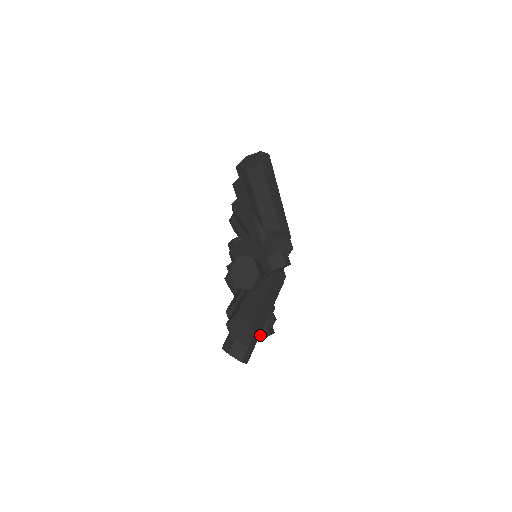
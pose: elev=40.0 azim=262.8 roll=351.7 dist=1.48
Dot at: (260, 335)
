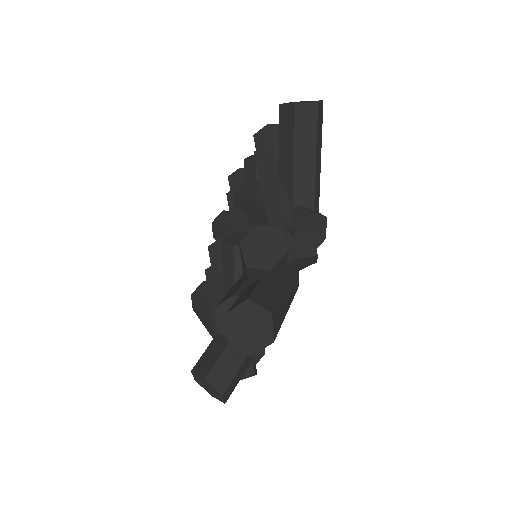
Dot at: occluded
